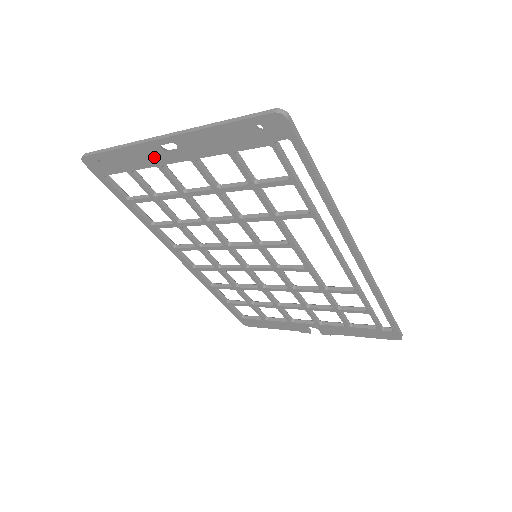
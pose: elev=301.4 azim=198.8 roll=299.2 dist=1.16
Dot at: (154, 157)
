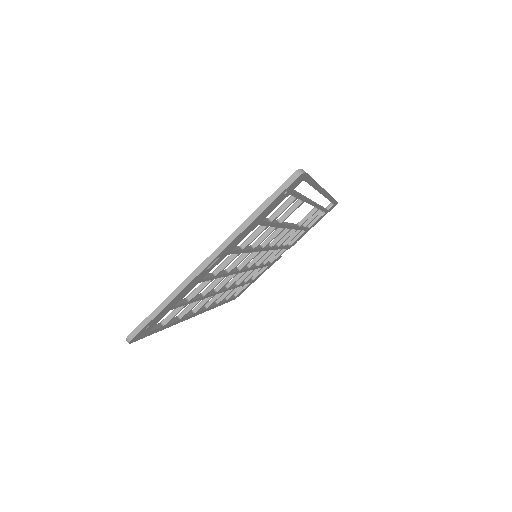
Dot at: (198, 280)
